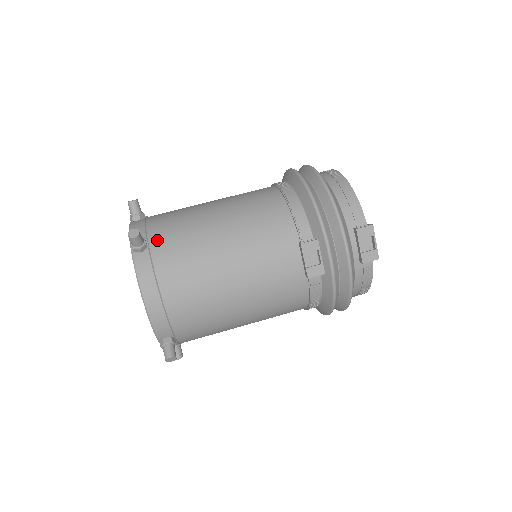
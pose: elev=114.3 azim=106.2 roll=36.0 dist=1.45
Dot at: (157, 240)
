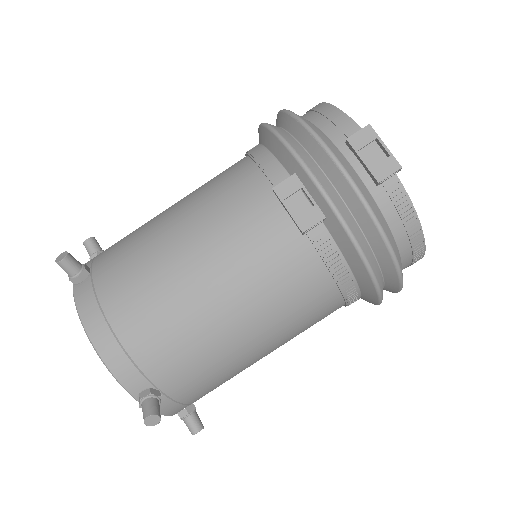
Dot at: (101, 262)
